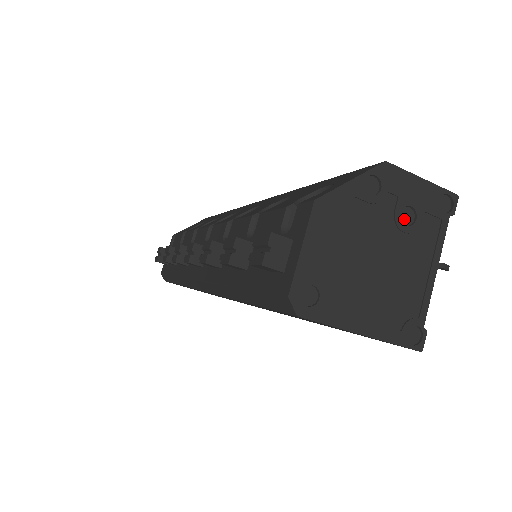
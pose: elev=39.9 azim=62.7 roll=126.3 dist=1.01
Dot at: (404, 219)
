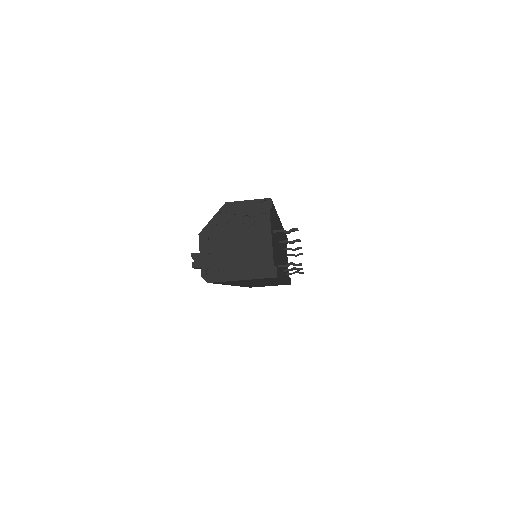
Dot at: (246, 222)
